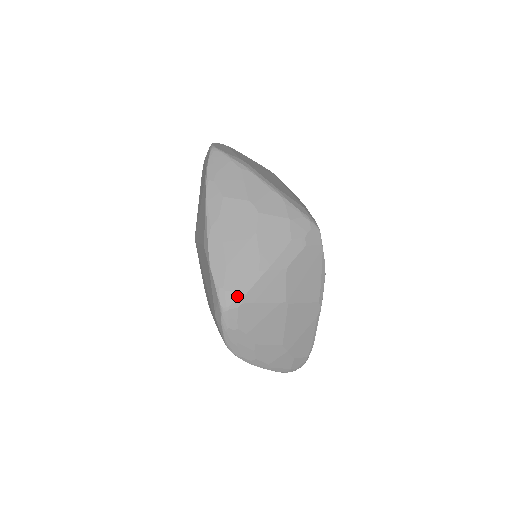
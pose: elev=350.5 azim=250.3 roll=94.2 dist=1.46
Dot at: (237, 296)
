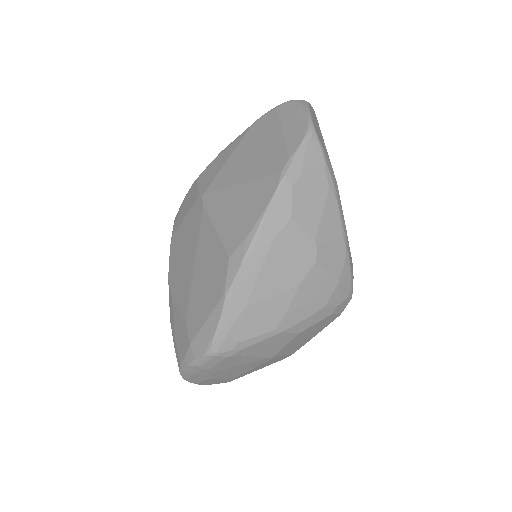
Dot at: (235, 347)
